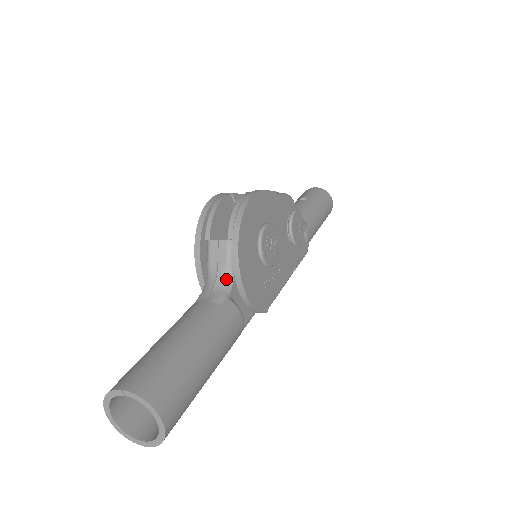
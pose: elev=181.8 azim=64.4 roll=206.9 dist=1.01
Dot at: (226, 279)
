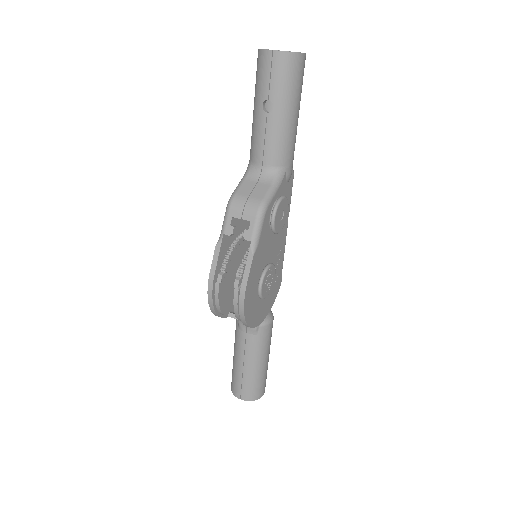
Dot at: occluded
